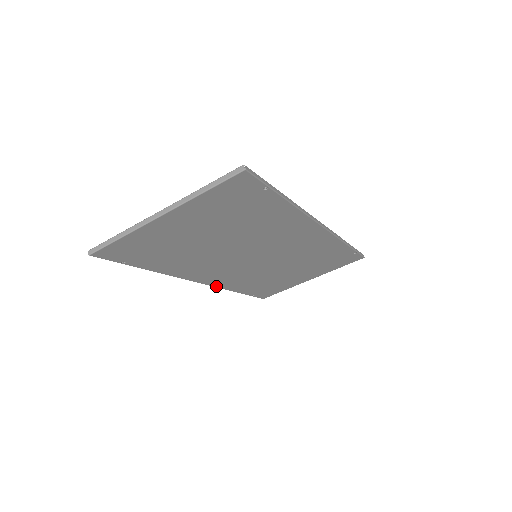
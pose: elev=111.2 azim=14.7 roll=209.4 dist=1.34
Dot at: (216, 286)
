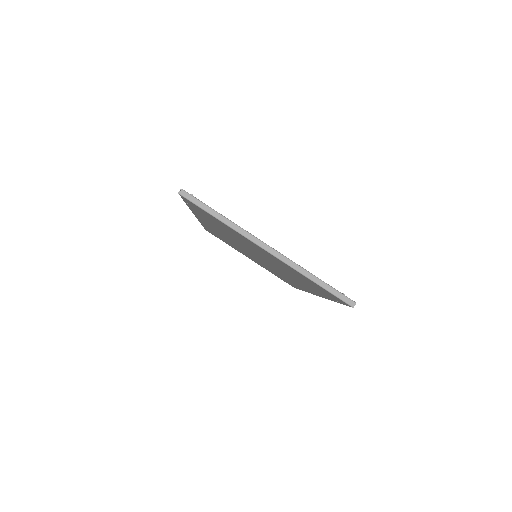
Dot at: occluded
